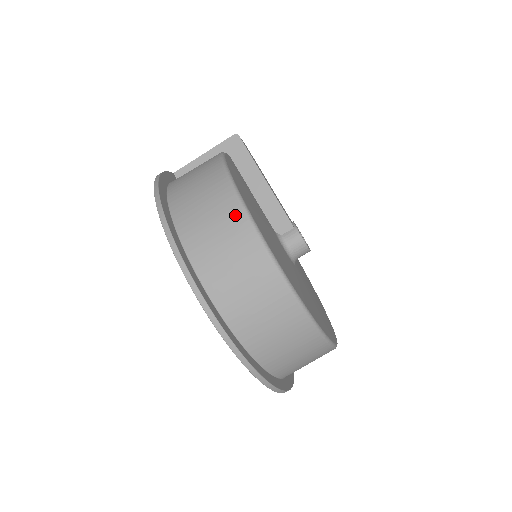
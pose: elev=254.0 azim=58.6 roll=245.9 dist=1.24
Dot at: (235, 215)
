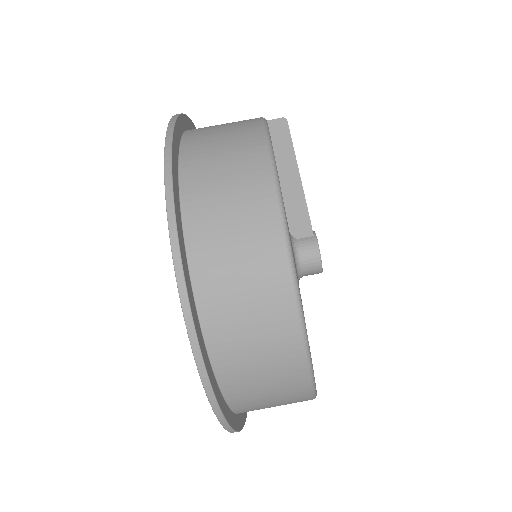
Dot at: (258, 165)
